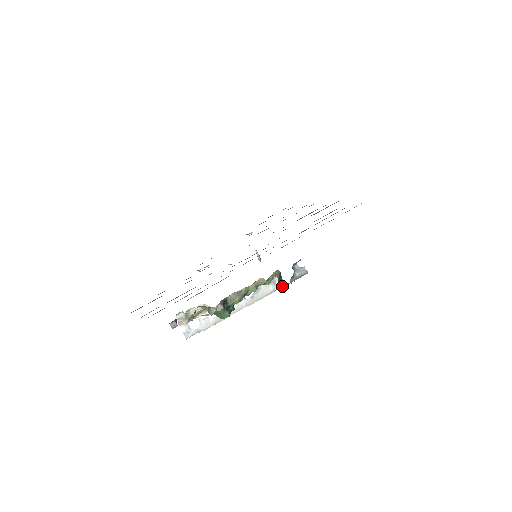
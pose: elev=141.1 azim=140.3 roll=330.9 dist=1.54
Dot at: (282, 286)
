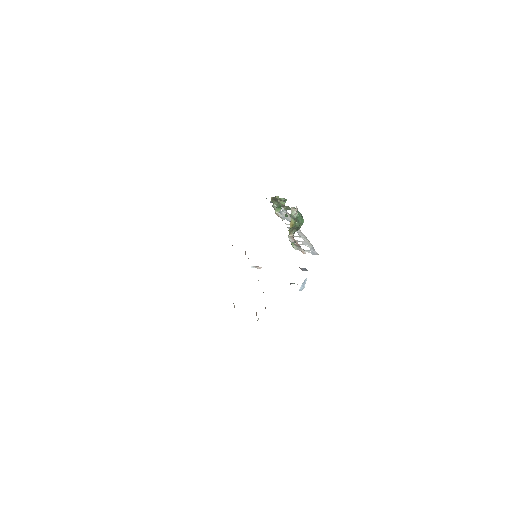
Dot at: (285, 210)
